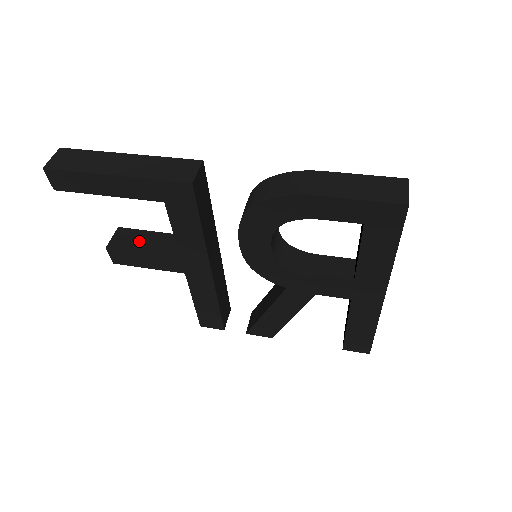
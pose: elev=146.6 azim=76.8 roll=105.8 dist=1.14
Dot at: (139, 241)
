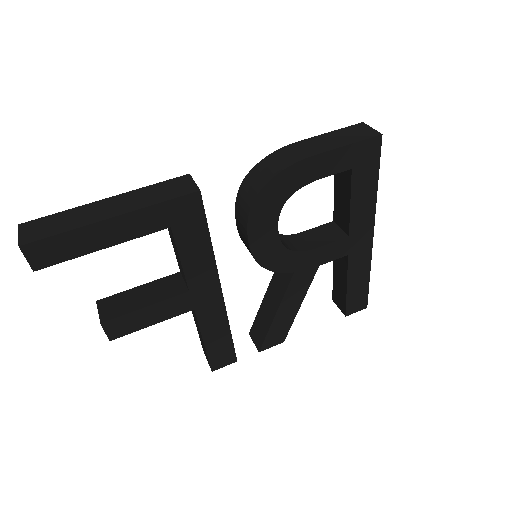
Dot at: (132, 300)
